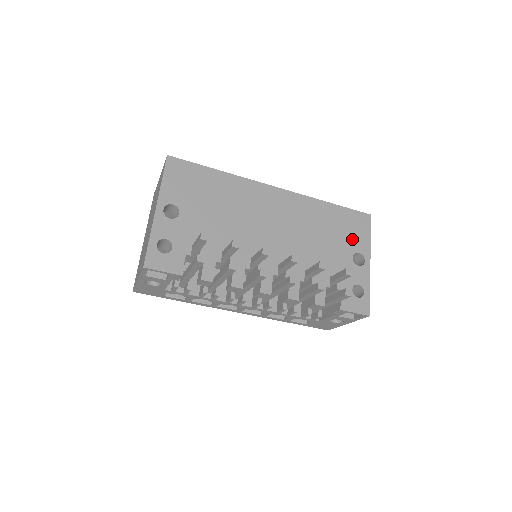
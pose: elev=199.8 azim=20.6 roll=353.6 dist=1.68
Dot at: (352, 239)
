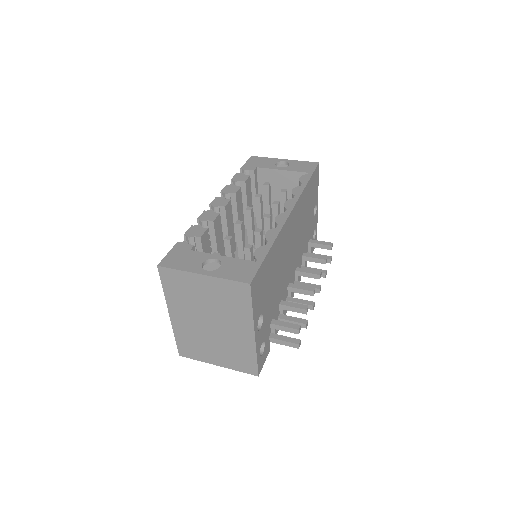
Dot at: (314, 199)
